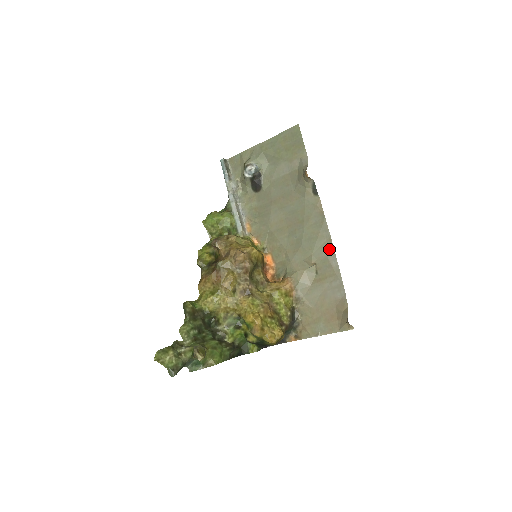
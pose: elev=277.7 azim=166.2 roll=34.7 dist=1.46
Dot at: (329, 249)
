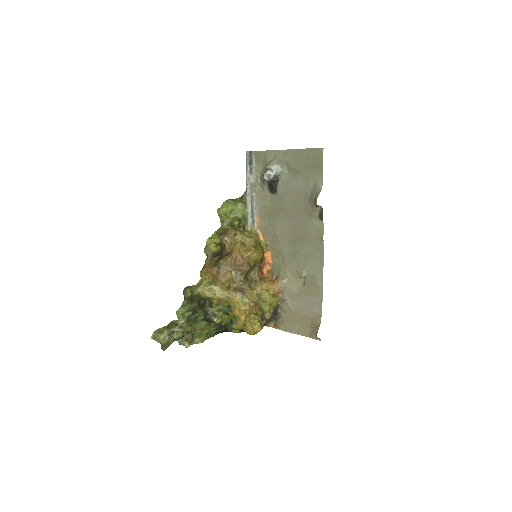
Dot at: (319, 270)
